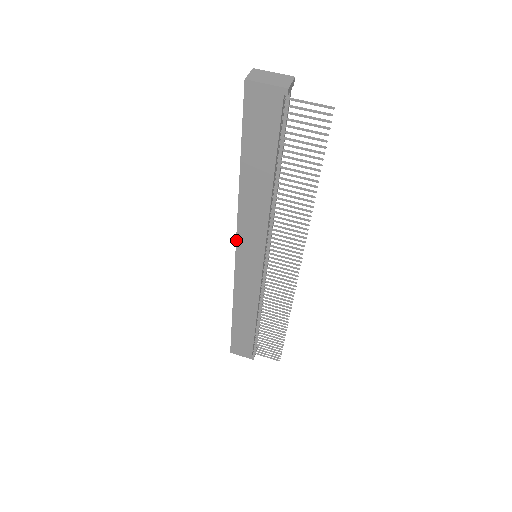
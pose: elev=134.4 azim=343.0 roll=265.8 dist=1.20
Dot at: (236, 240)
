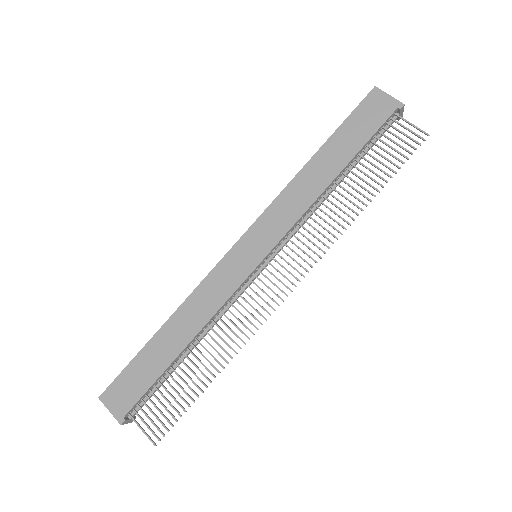
Dot at: (256, 220)
